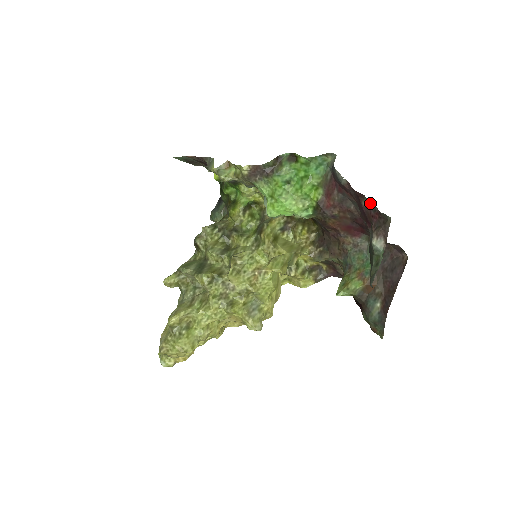
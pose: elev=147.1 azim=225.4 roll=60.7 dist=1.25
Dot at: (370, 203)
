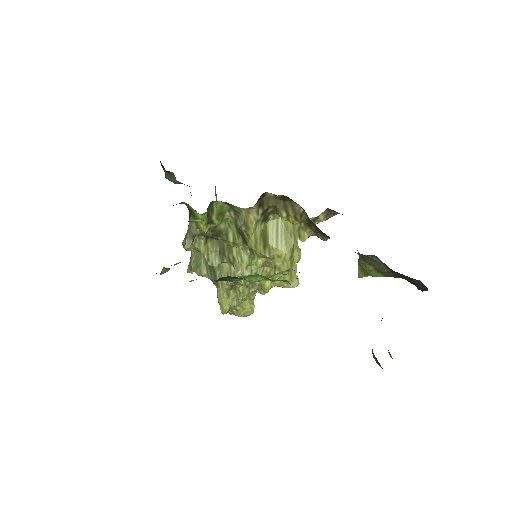
Dot at: occluded
